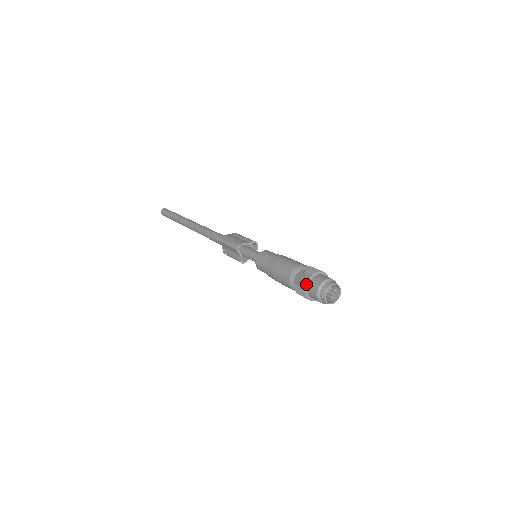
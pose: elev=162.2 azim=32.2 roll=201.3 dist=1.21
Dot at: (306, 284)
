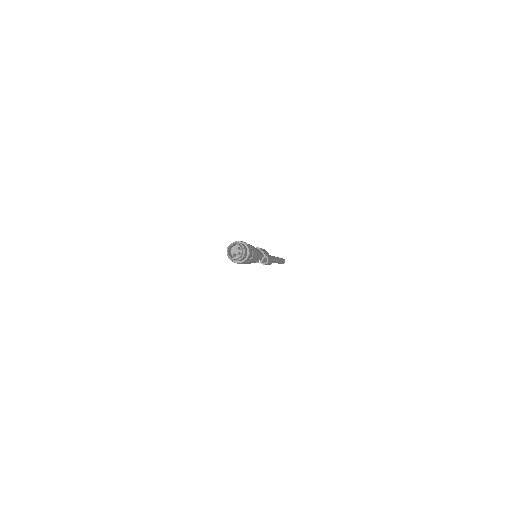
Dot at: (236, 241)
